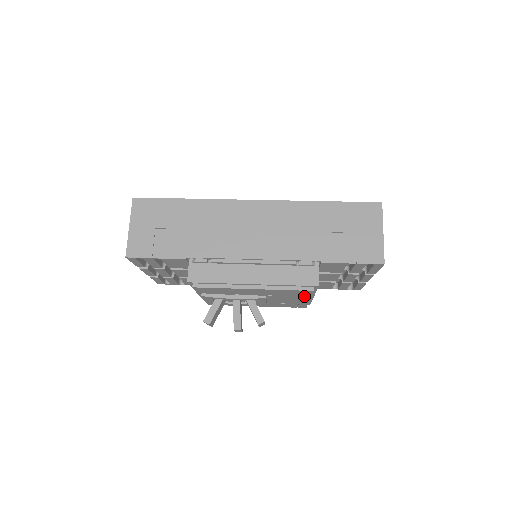
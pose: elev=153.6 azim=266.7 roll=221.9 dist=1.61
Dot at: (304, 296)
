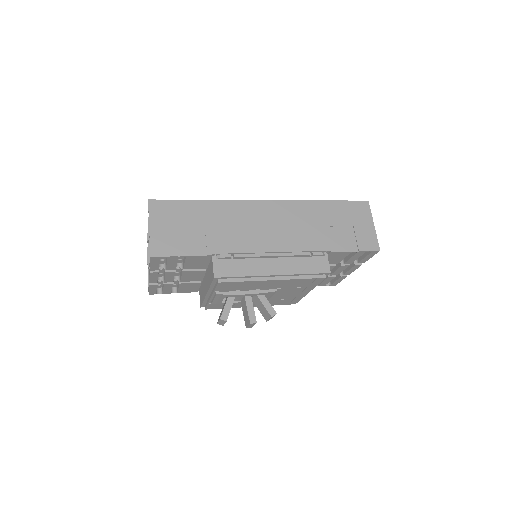
Dot at: (310, 287)
